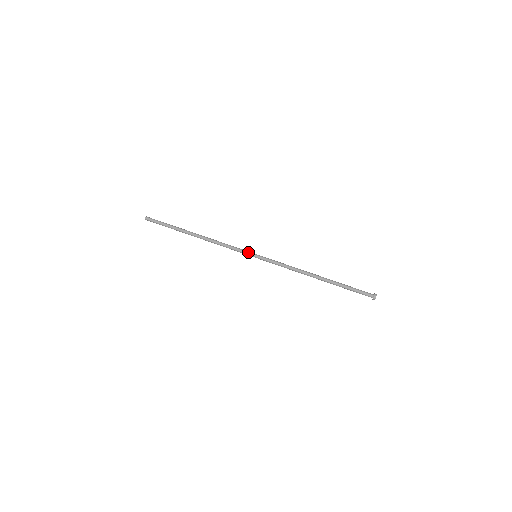
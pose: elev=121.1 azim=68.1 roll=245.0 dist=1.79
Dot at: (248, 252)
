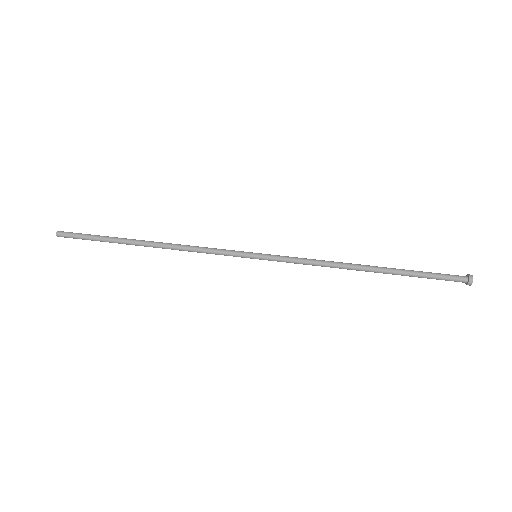
Dot at: (242, 251)
